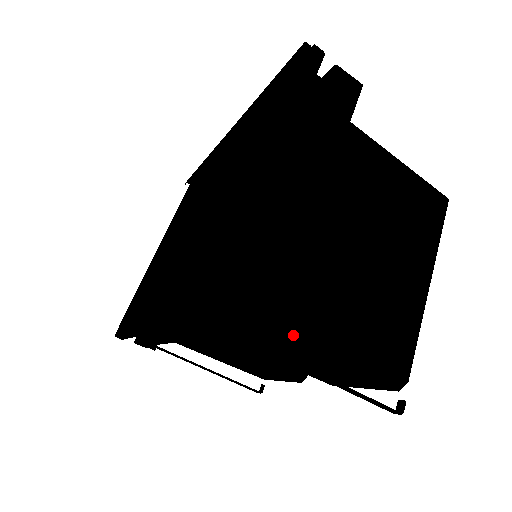
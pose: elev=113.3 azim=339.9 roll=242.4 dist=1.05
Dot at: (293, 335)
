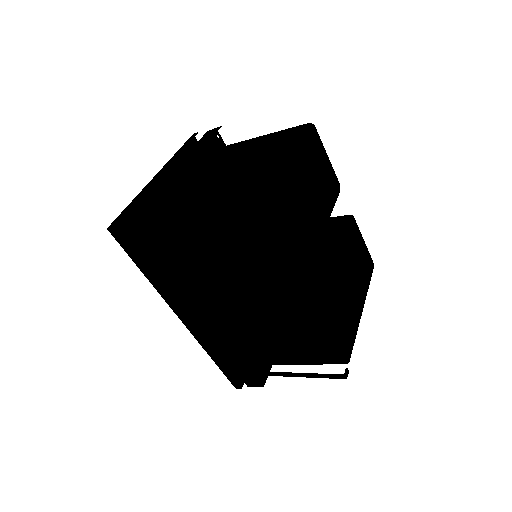
Dot at: (180, 229)
